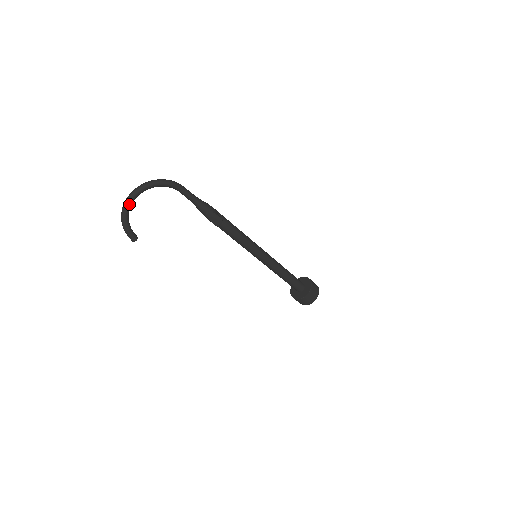
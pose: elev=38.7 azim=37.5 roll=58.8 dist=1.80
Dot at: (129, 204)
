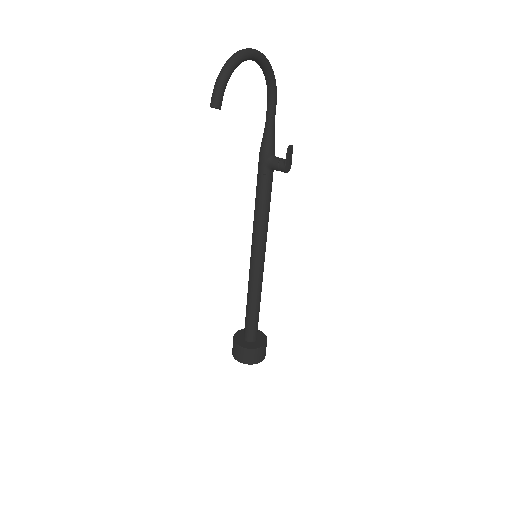
Dot at: (246, 56)
